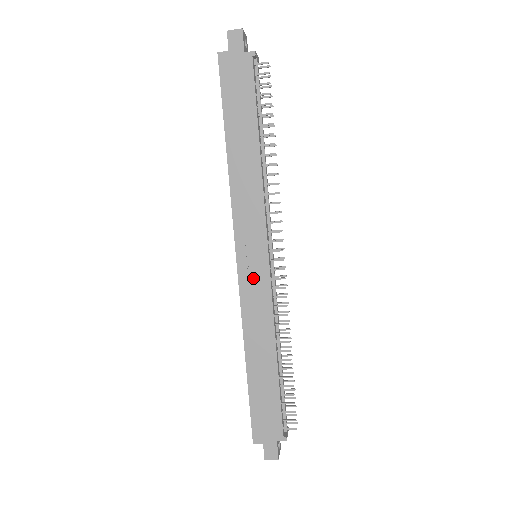
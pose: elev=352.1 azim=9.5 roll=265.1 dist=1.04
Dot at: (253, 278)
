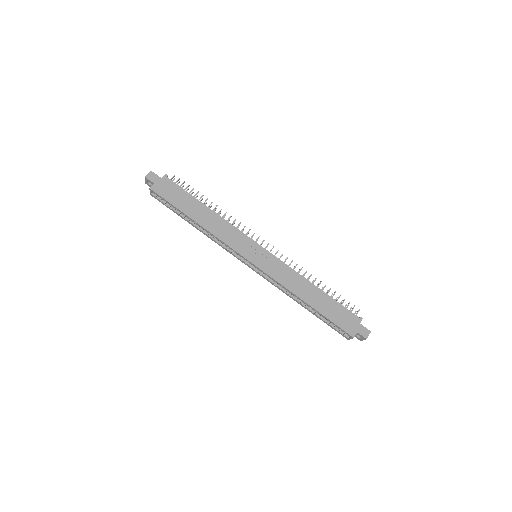
Dot at: (267, 263)
